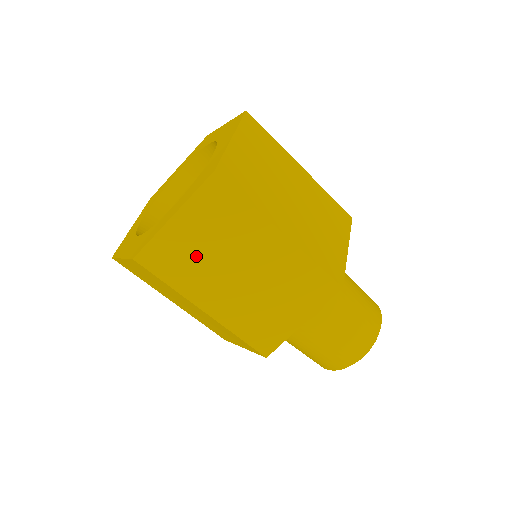
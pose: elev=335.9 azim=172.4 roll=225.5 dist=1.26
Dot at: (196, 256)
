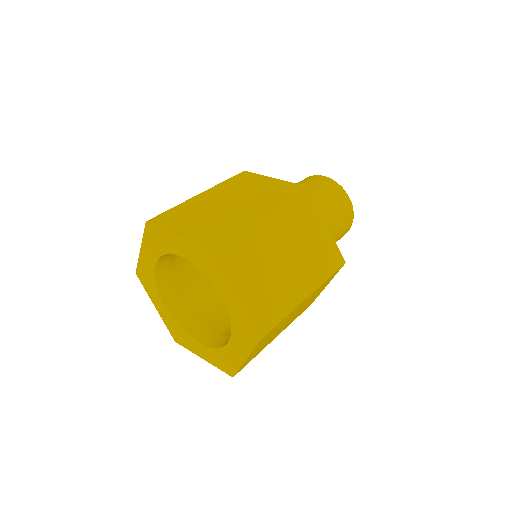
Dot at: occluded
